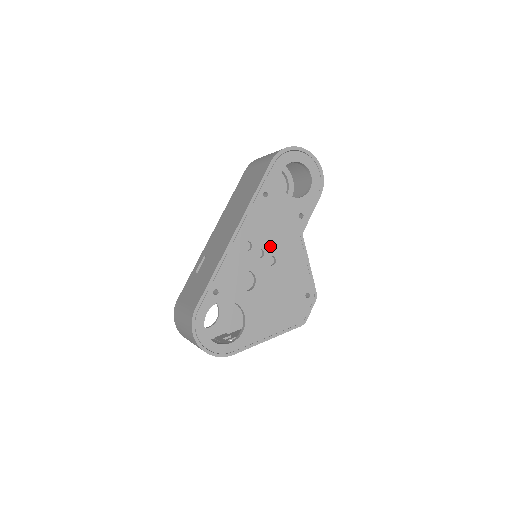
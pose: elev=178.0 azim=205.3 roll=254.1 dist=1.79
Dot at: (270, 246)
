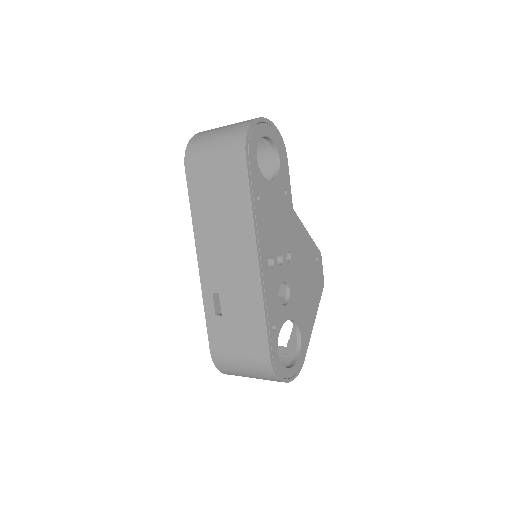
Dot at: (282, 245)
